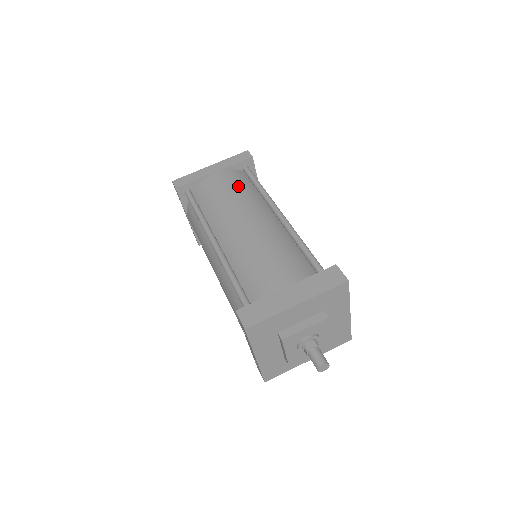
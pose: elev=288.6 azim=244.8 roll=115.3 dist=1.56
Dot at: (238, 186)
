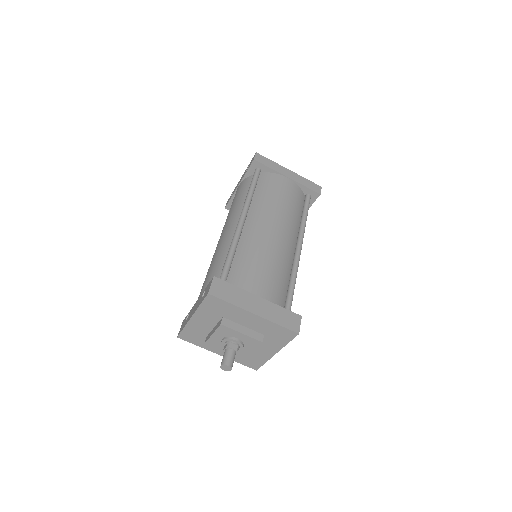
Dot at: (293, 202)
